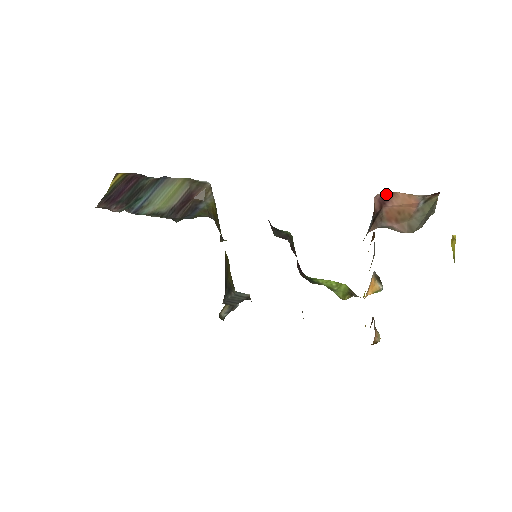
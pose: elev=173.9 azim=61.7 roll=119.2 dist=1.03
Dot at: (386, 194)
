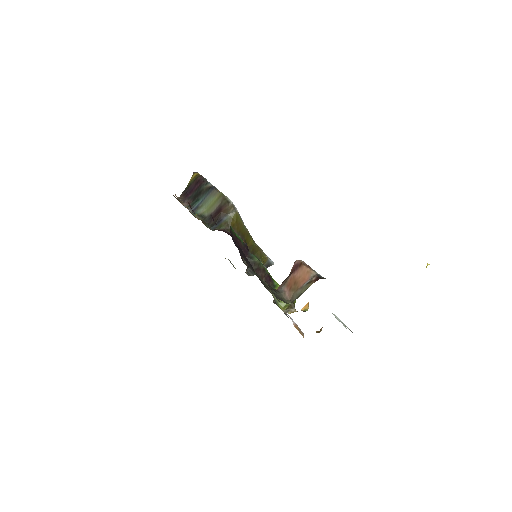
Dot at: (299, 263)
